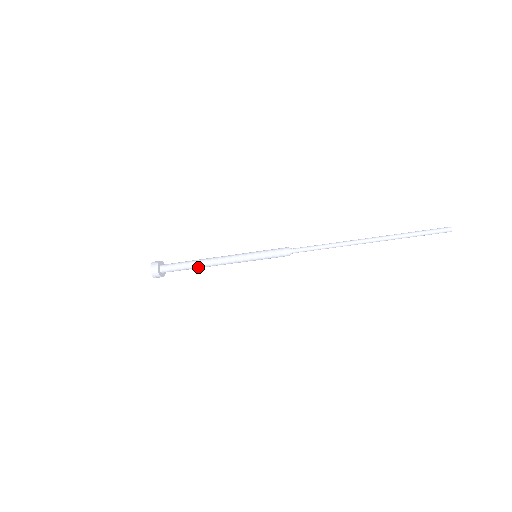
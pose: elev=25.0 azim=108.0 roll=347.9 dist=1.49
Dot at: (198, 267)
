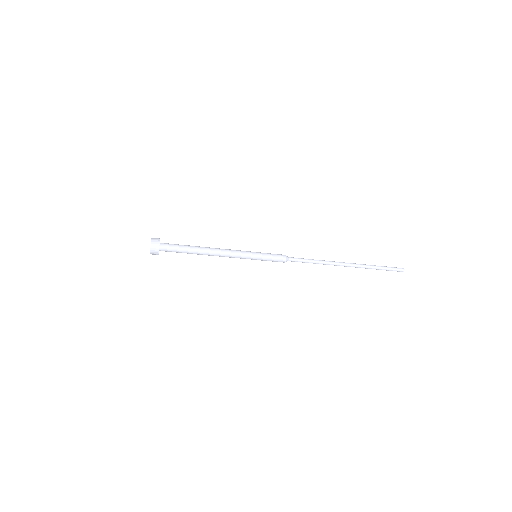
Dot at: (200, 250)
